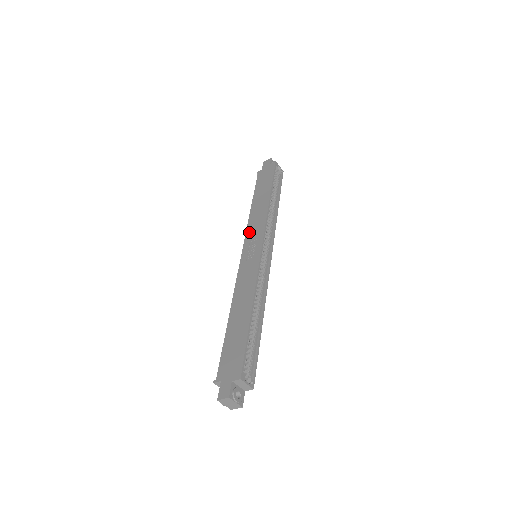
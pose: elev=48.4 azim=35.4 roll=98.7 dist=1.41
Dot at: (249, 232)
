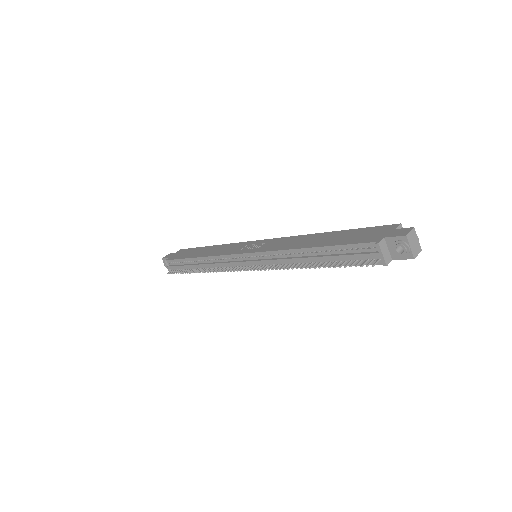
Dot at: (227, 252)
